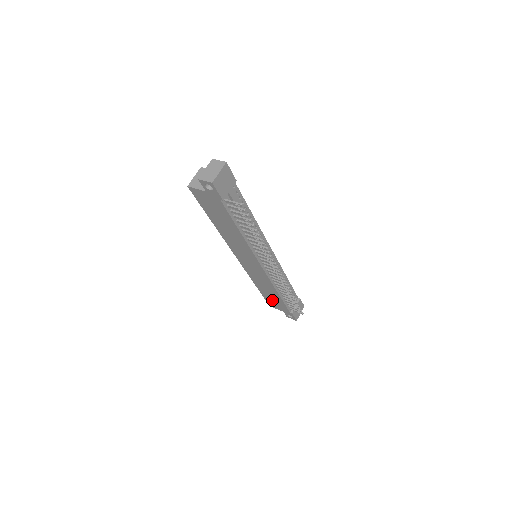
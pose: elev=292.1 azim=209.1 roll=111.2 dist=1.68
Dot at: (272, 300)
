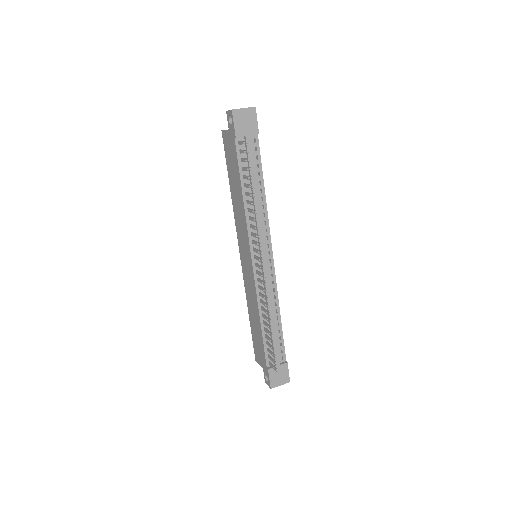
Dot at: (257, 342)
